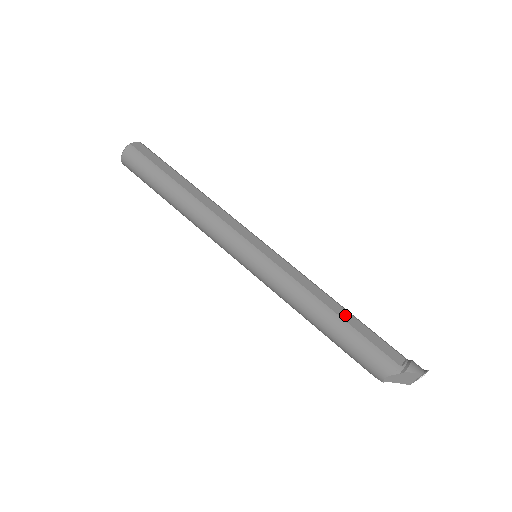
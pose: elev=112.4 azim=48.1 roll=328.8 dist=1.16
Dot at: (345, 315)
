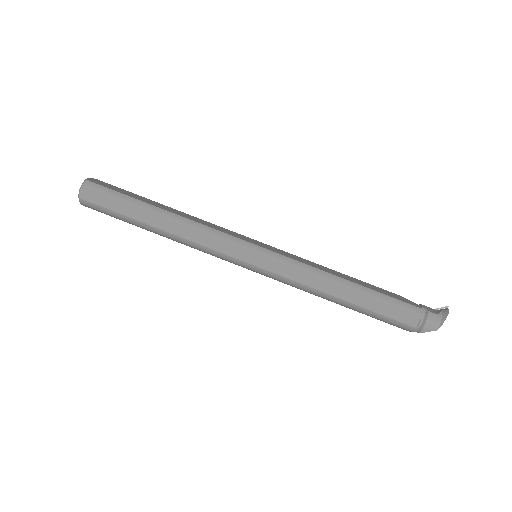
Dot at: (355, 298)
